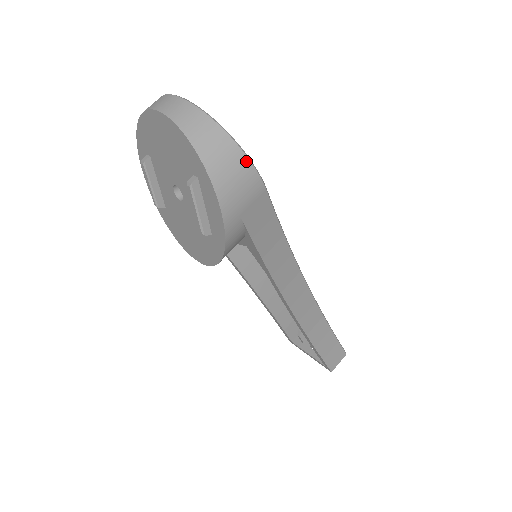
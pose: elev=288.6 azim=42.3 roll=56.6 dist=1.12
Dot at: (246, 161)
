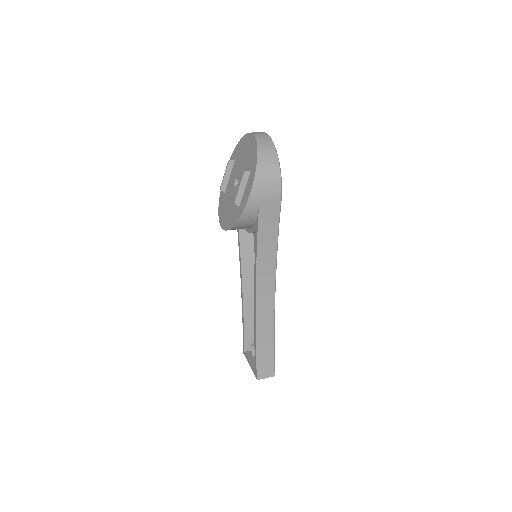
Dot at: (279, 176)
